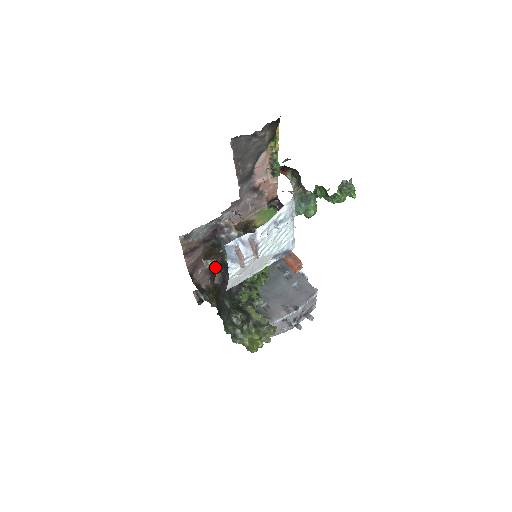
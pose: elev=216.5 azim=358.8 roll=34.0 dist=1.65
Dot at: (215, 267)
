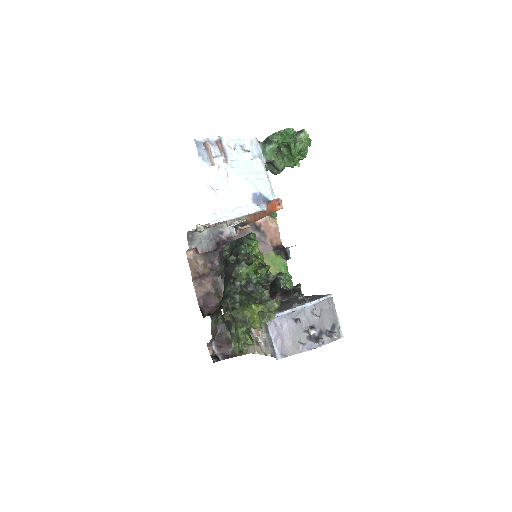
Dot at: (227, 305)
